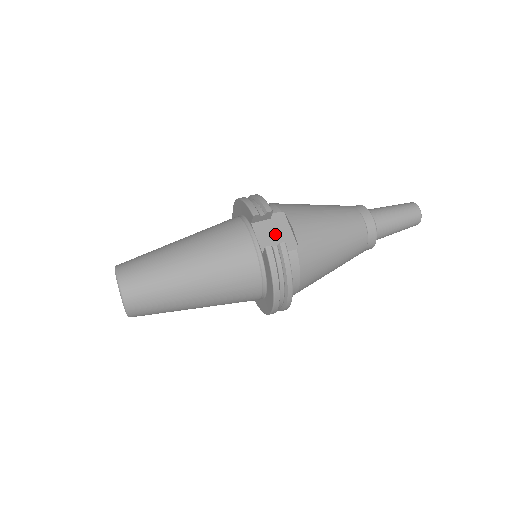
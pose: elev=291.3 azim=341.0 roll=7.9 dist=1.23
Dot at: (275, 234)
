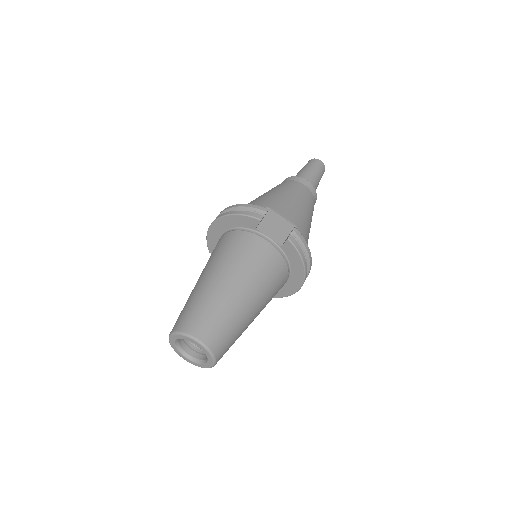
Dot at: (276, 227)
